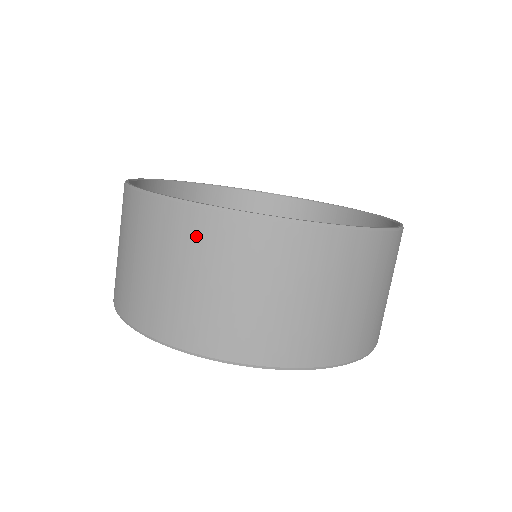
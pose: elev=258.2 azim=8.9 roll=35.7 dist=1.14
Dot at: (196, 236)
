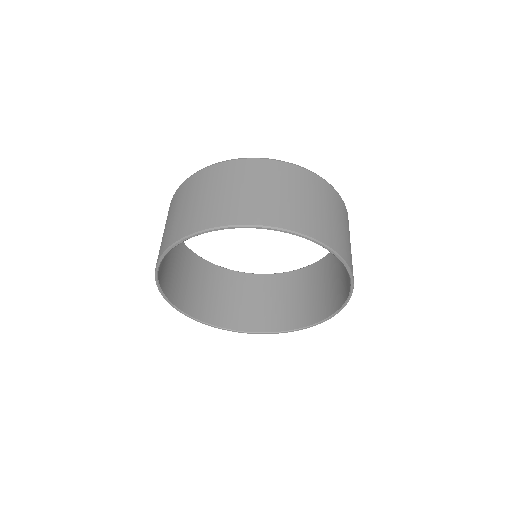
Dot at: (250, 170)
